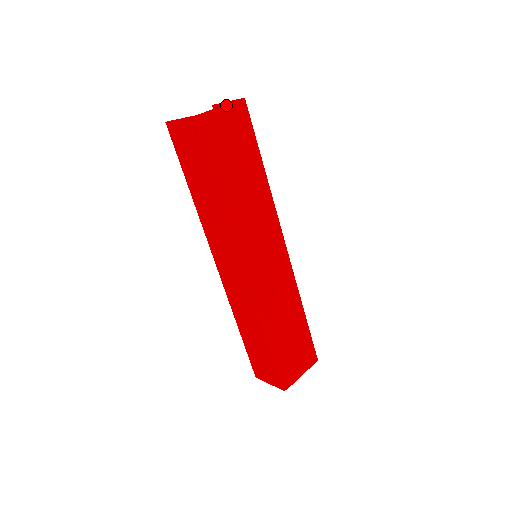
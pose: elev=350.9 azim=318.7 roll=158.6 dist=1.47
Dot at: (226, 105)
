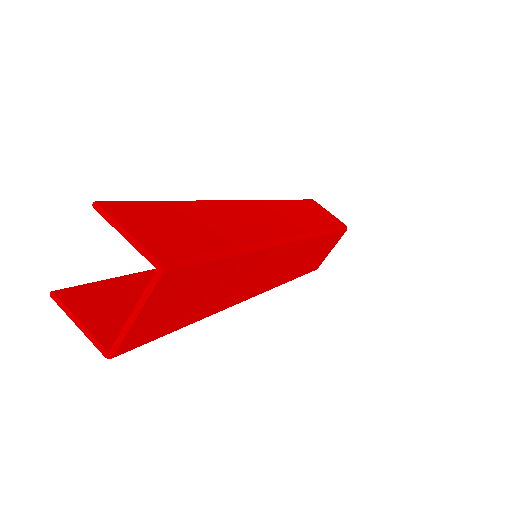
Dot at: (141, 310)
